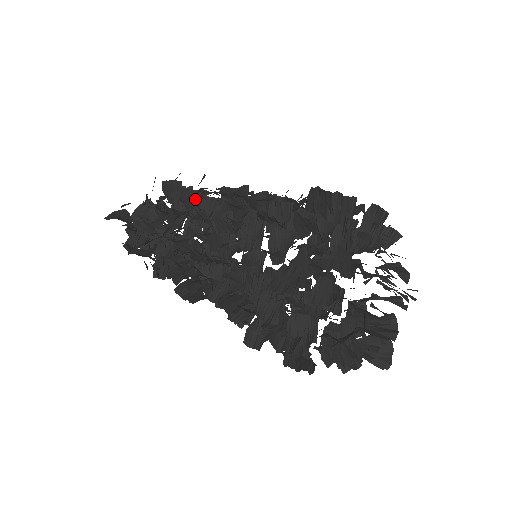
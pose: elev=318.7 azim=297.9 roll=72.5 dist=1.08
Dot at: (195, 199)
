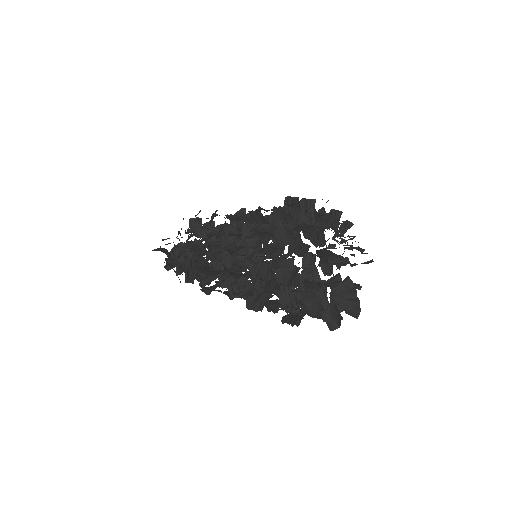
Dot at: (212, 227)
